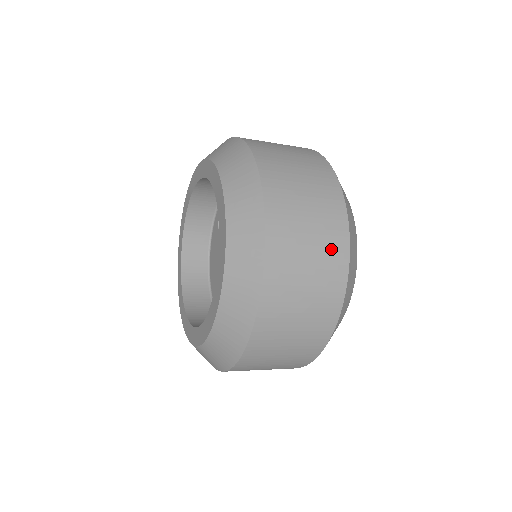
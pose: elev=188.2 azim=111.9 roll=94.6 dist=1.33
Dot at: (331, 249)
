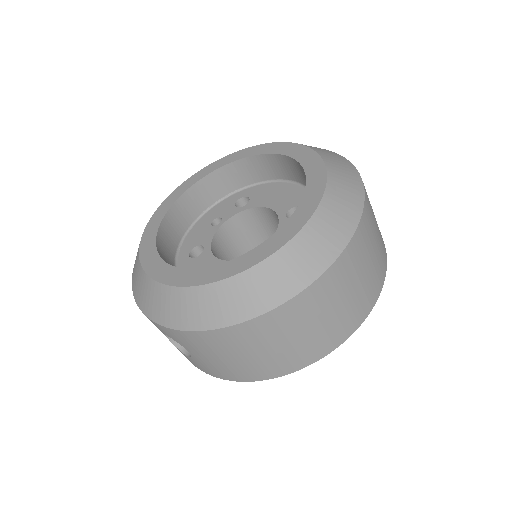
Dot at: occluded
